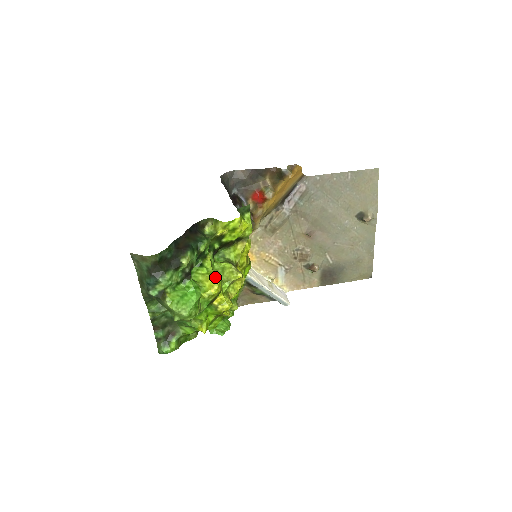
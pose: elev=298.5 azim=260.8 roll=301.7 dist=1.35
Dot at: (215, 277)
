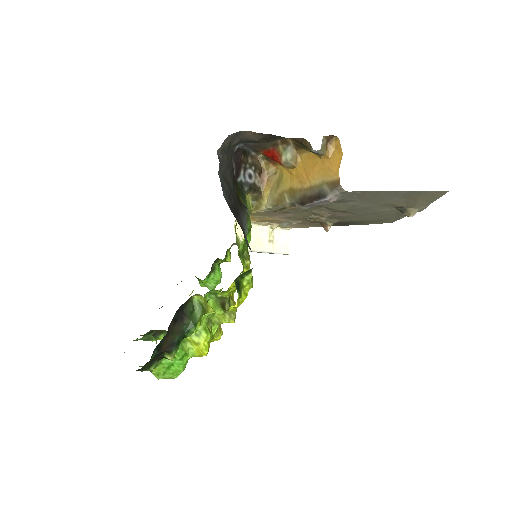
Dot at: (204, 342)
